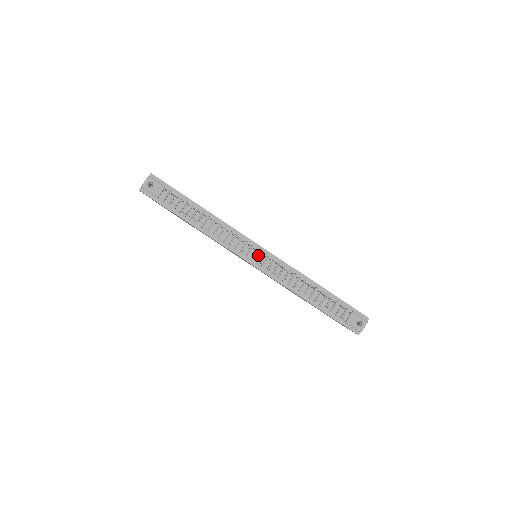
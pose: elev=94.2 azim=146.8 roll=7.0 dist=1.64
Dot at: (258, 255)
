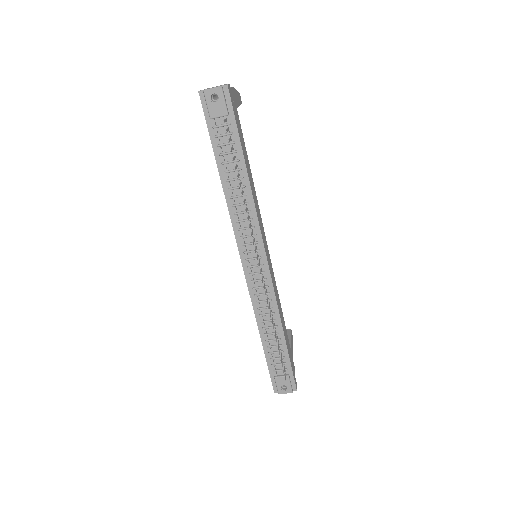
Dot at: (256, 262)
